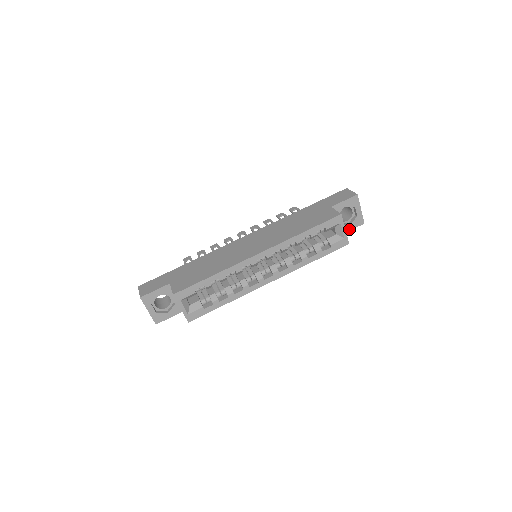
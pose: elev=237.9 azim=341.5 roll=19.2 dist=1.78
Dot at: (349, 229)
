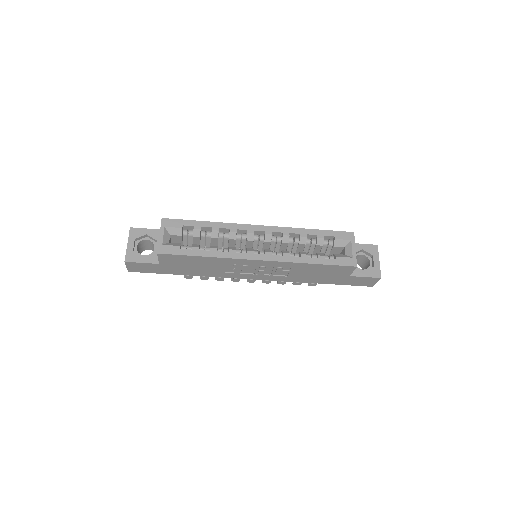
Dot at: (363, 275)
